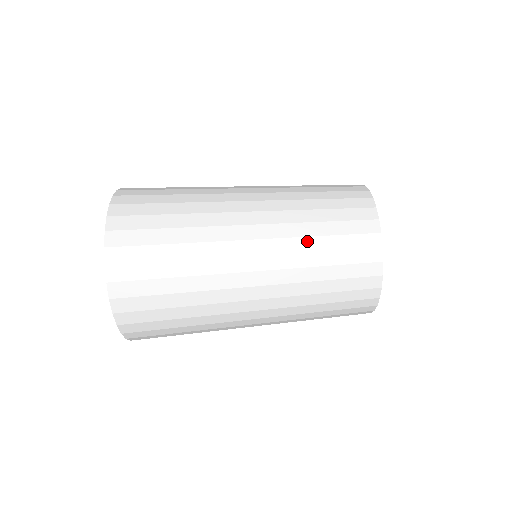
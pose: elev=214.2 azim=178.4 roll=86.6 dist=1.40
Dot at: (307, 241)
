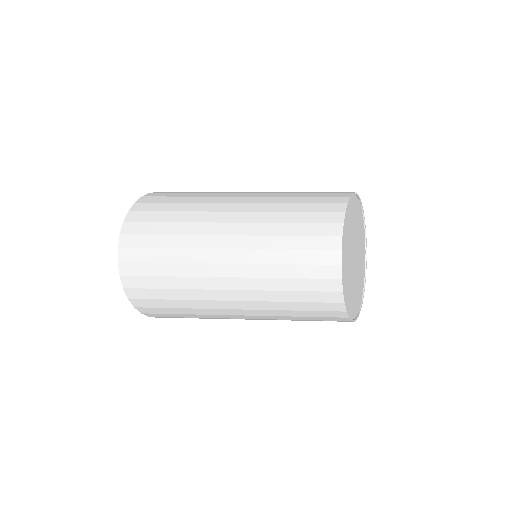
Dot at: (271, 268)
